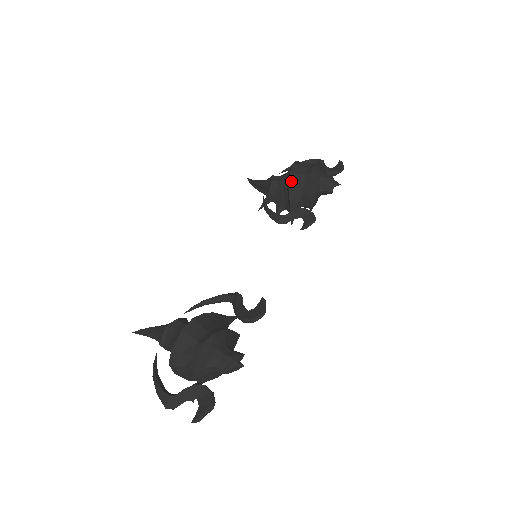
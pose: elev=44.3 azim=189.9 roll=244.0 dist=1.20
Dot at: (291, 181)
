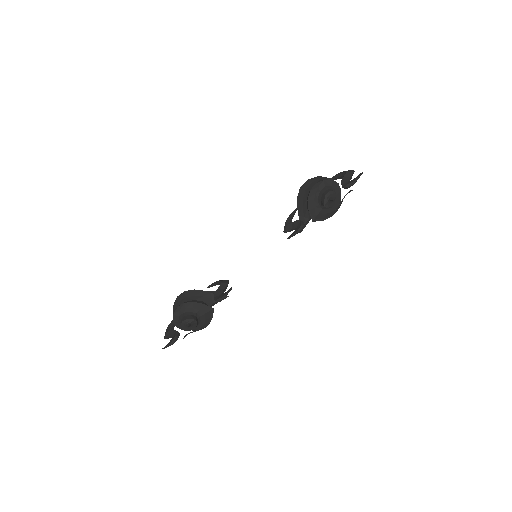
Dot at: (299, 196)
